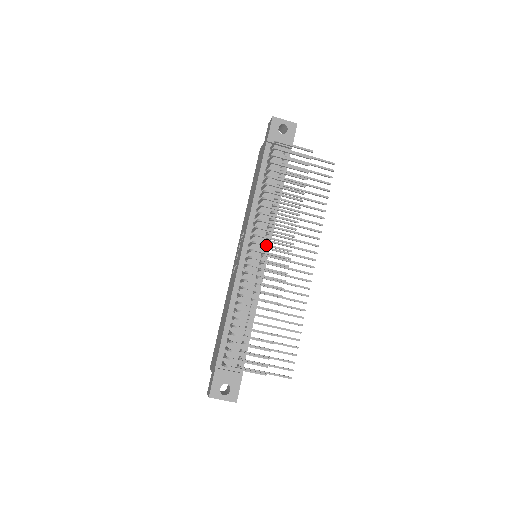
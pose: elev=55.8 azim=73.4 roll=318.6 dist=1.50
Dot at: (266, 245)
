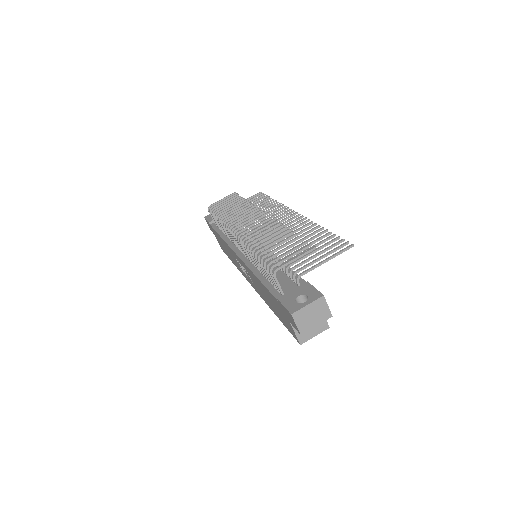
Dot at: (241, 224)
